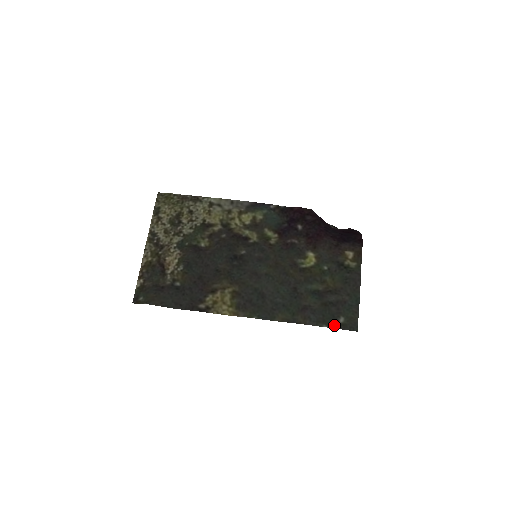
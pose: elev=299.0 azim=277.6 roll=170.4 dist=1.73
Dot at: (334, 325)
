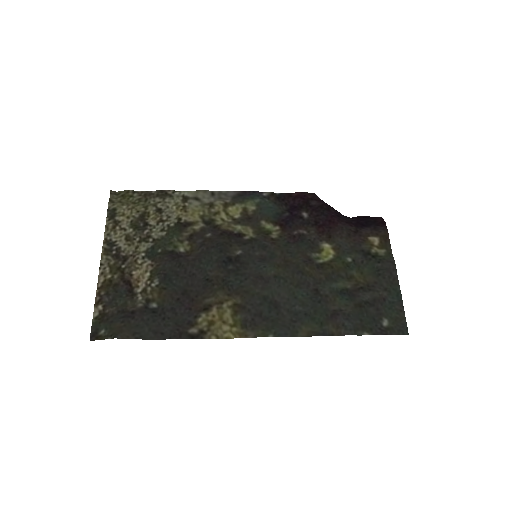
Dot at: (378, 331)
